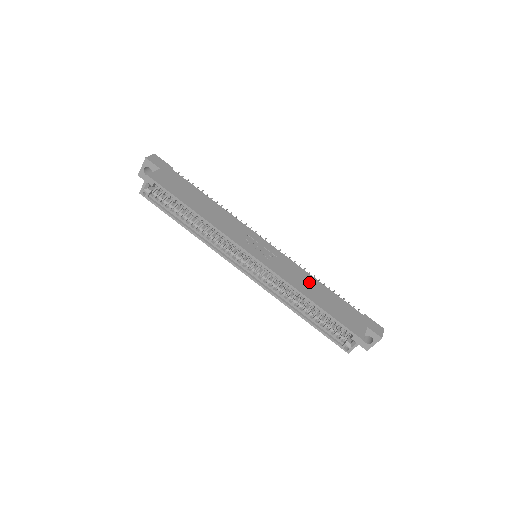
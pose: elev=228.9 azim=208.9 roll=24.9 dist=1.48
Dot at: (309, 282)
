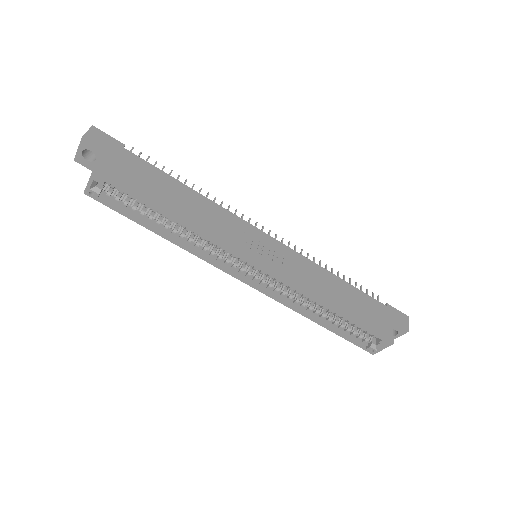
Dot at: (325, 281)
